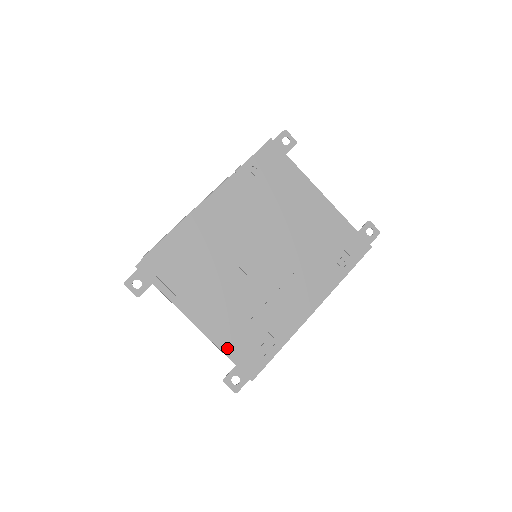
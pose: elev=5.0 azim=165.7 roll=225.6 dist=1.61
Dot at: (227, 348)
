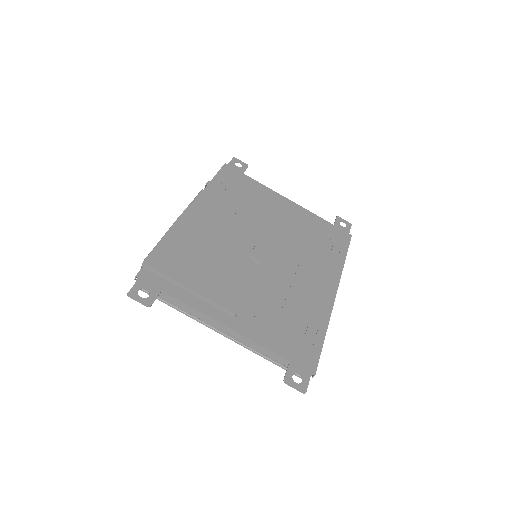
Dot at: (271, 344)
